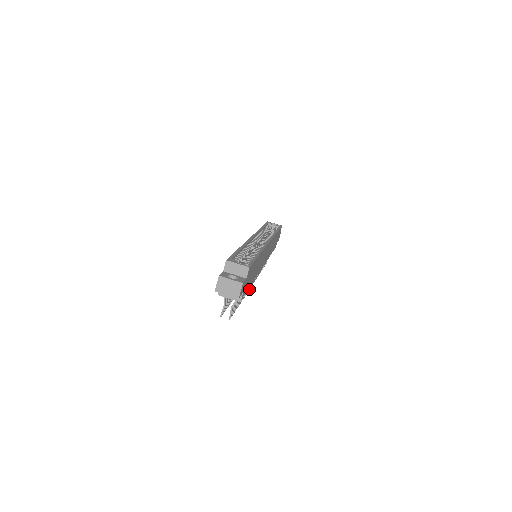
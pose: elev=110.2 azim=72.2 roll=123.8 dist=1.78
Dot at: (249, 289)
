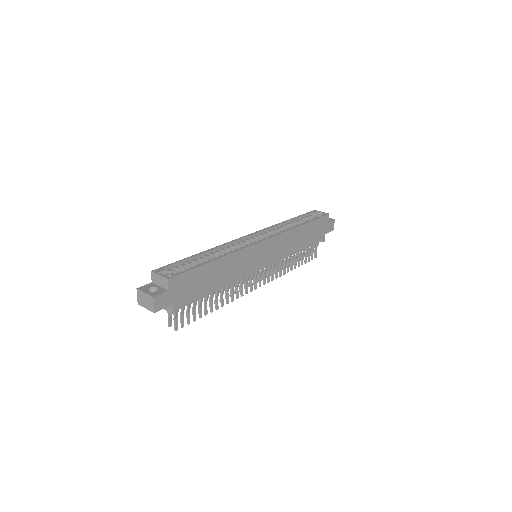
Dot at: (246, 293)
